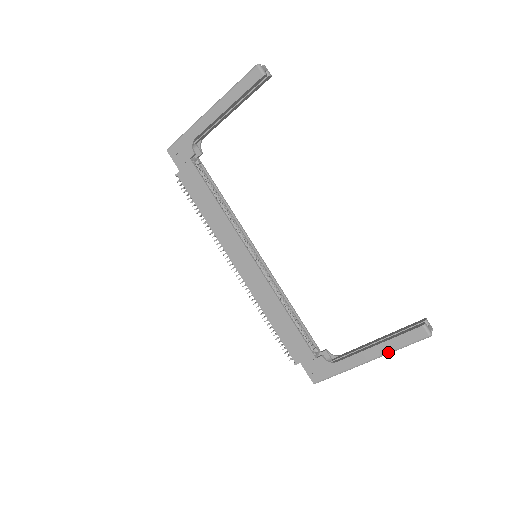
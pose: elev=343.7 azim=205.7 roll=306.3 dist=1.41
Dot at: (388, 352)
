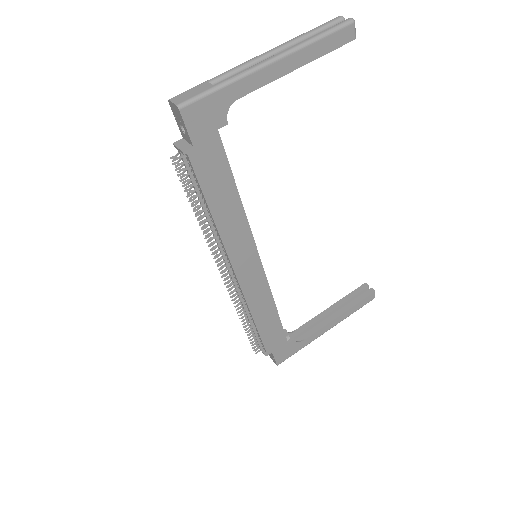
Dot at: (345, 318)
